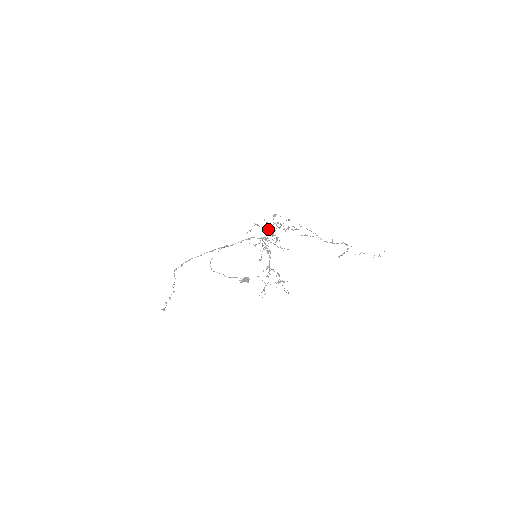
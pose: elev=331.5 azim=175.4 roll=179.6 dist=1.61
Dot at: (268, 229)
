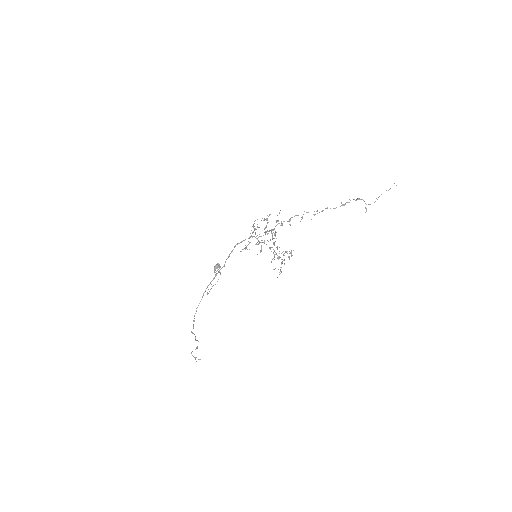
Dot at: occluded
